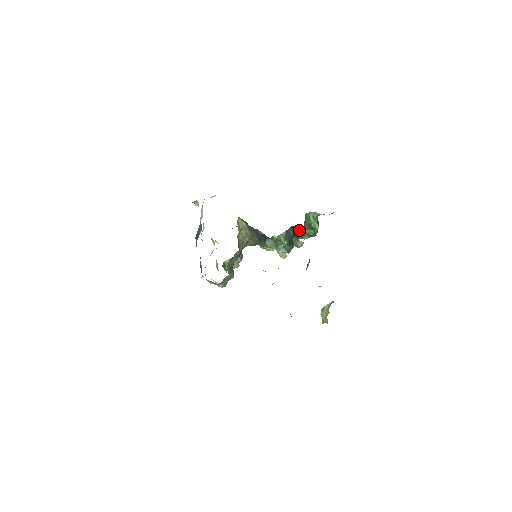
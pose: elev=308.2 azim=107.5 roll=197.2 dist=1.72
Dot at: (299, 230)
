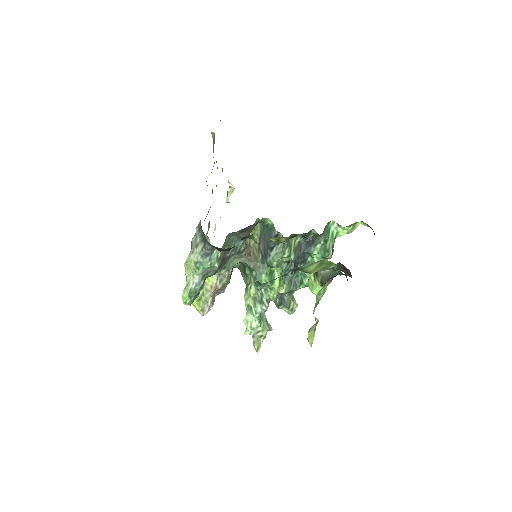
Dot at: (312, 247)
